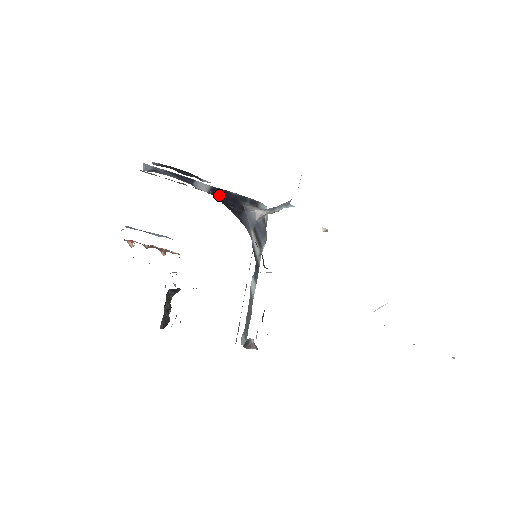
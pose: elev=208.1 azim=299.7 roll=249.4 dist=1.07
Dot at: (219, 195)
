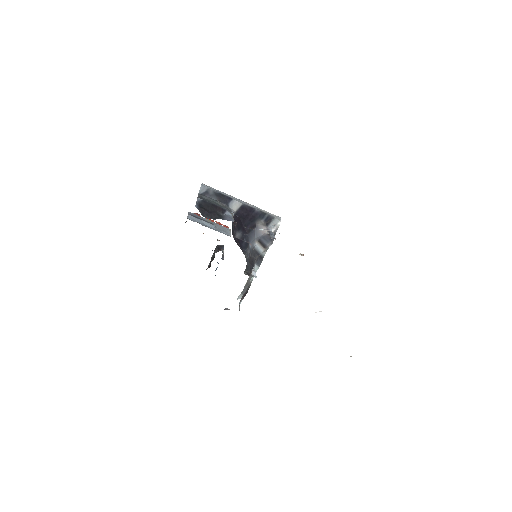
Dot at: (243, 214)
